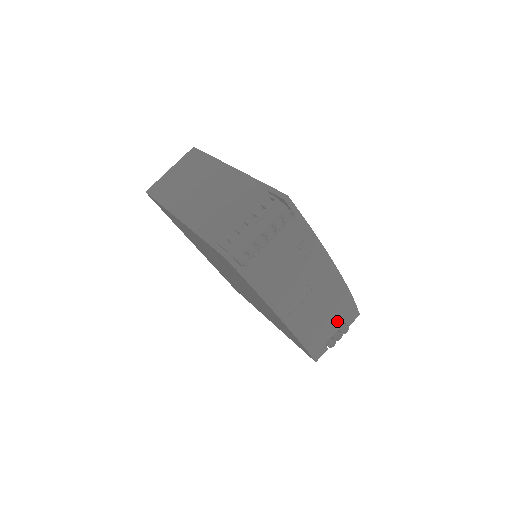
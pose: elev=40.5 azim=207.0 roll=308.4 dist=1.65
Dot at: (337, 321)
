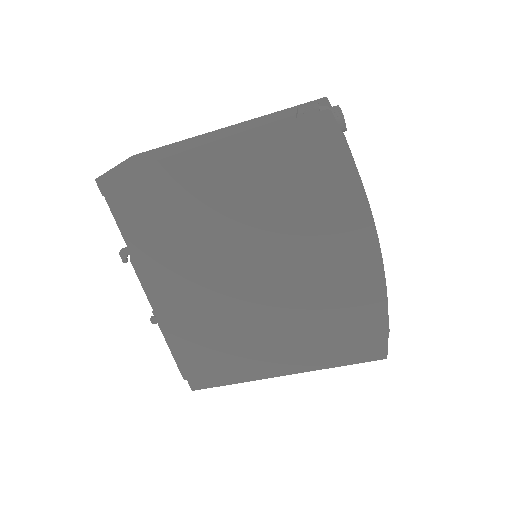
Dot at: occluded
